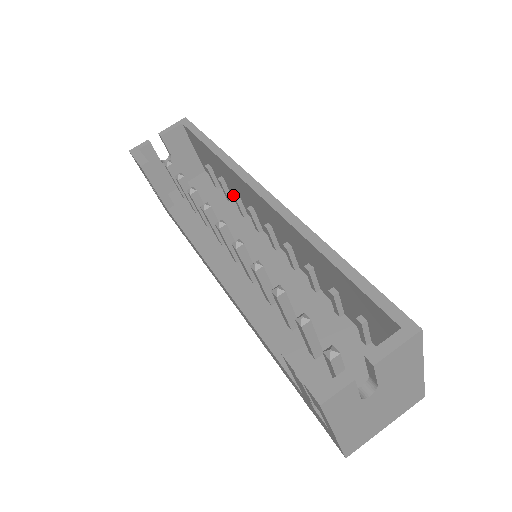
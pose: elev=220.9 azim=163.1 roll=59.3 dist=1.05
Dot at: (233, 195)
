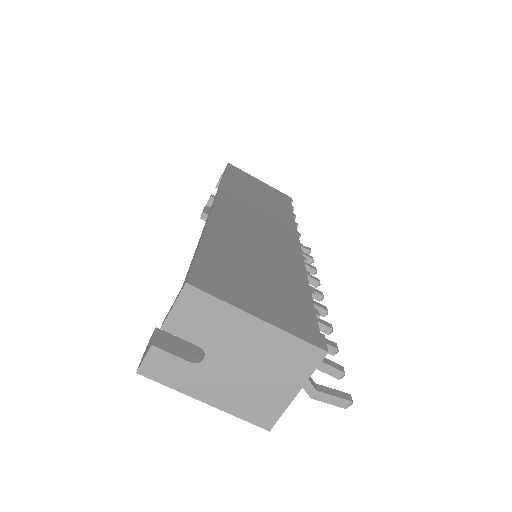
Dot at: occluded
